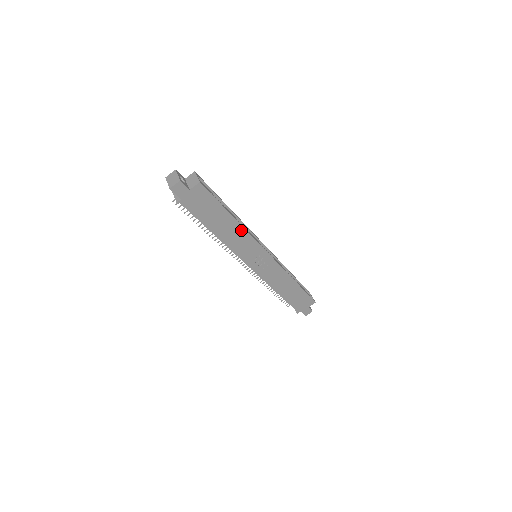
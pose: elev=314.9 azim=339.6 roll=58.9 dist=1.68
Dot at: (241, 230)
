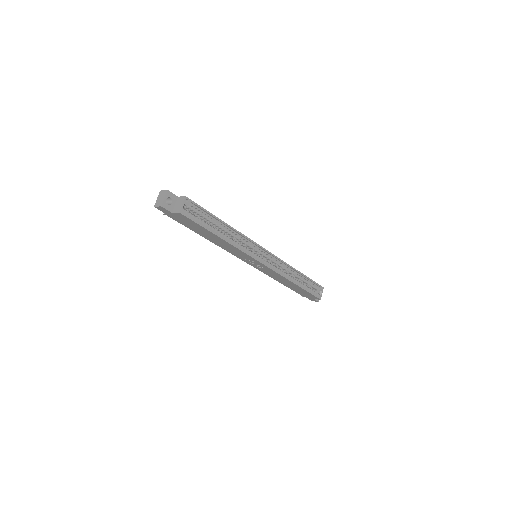
Dot at: (230, 245)
